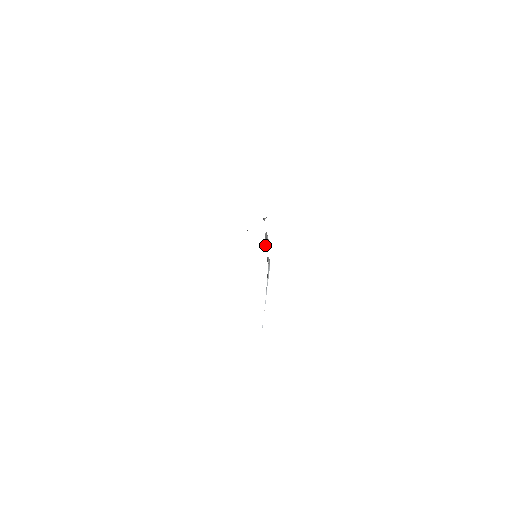
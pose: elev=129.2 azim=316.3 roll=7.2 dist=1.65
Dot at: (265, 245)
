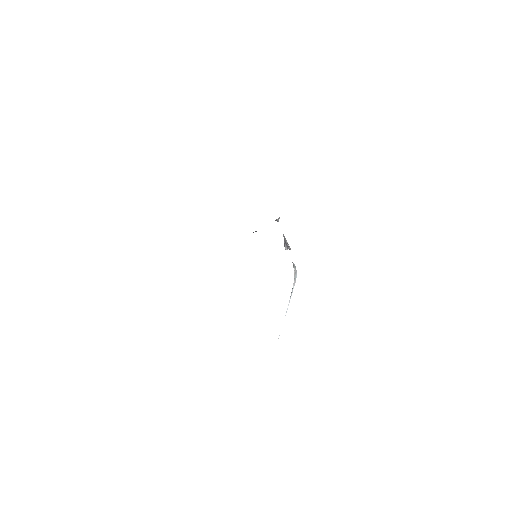
Dot at: (286, 249)
